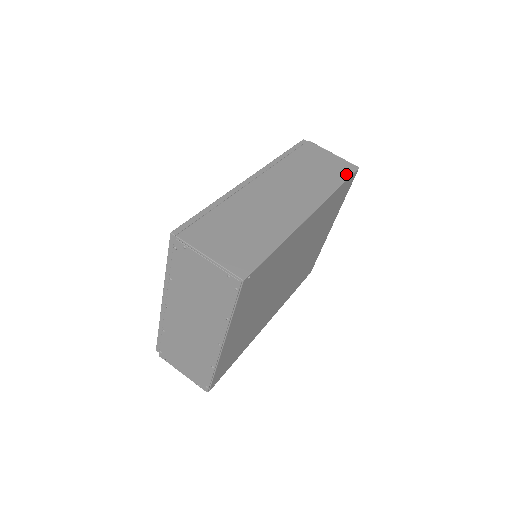
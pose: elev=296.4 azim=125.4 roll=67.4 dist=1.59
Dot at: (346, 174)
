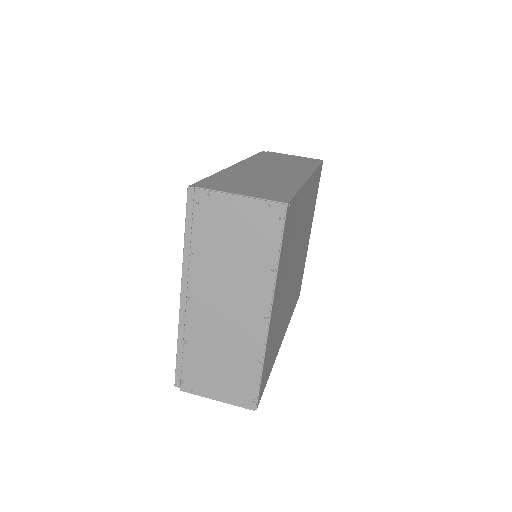
Dot at: (316, 162)
